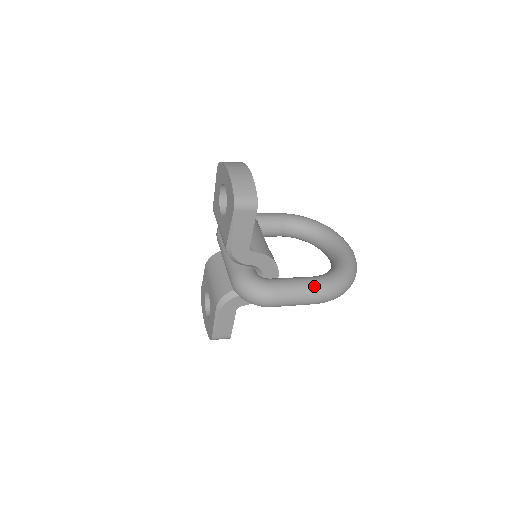
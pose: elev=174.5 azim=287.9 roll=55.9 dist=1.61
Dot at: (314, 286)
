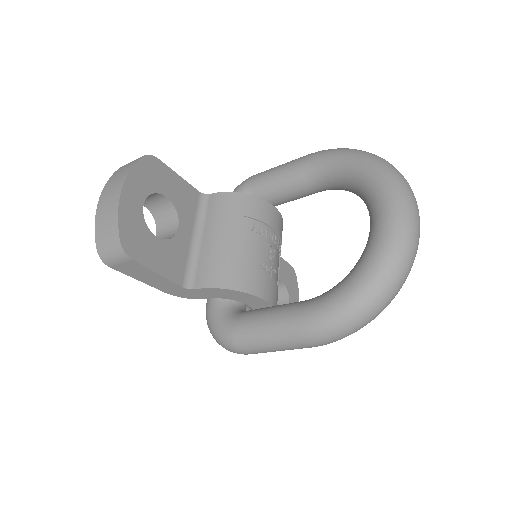
Dot at: (291, 328)
